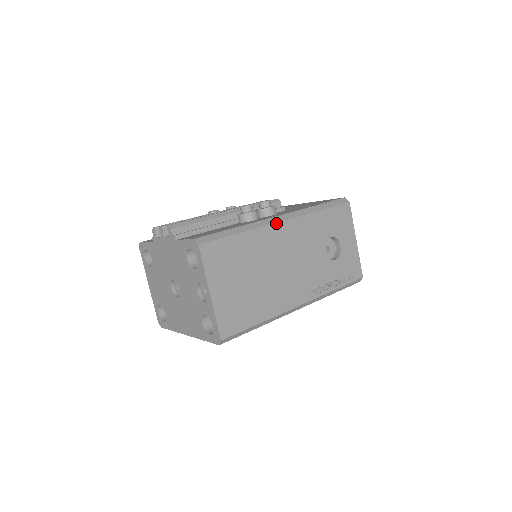
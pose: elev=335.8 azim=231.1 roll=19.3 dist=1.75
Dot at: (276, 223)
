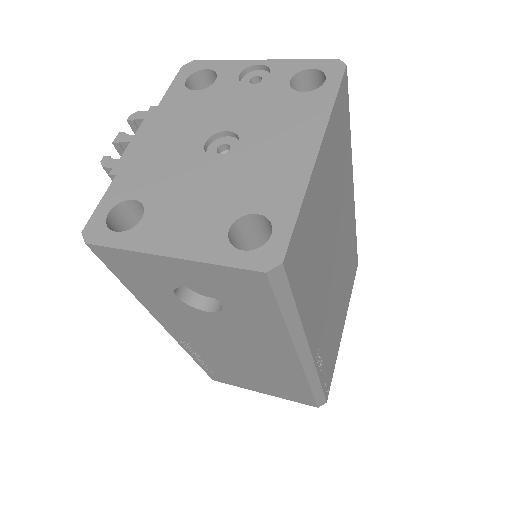
Dot at: occluded
